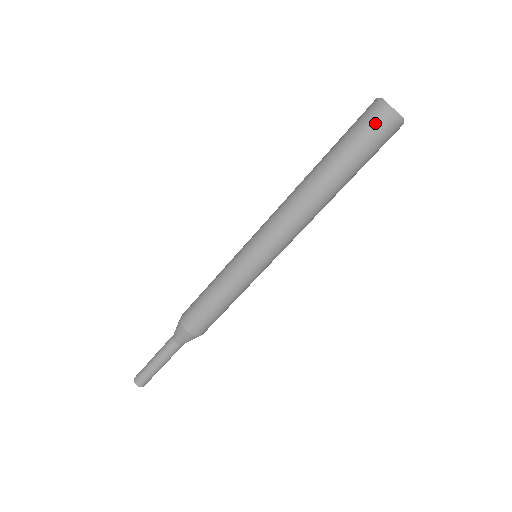
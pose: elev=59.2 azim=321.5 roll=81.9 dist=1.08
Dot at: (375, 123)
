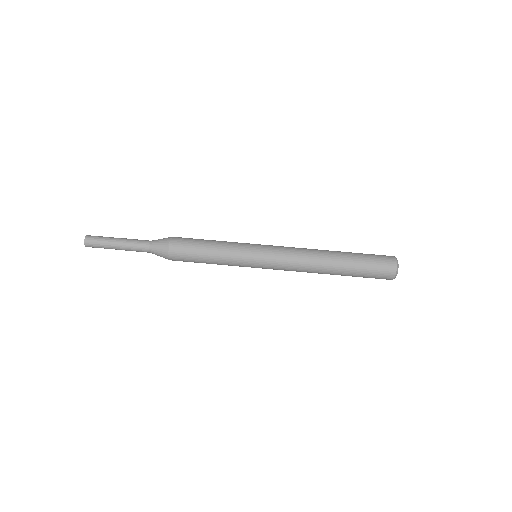
Dot at: (386, 264)
